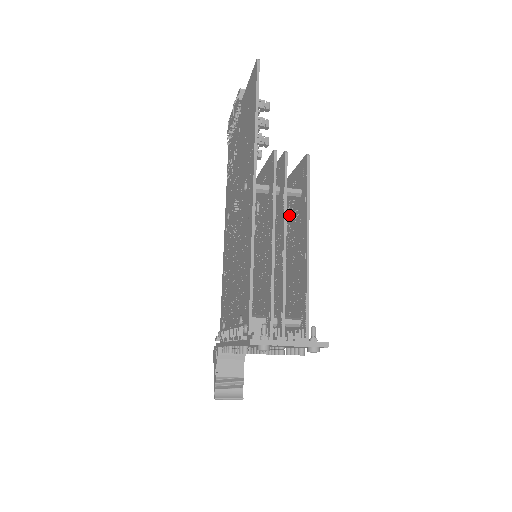
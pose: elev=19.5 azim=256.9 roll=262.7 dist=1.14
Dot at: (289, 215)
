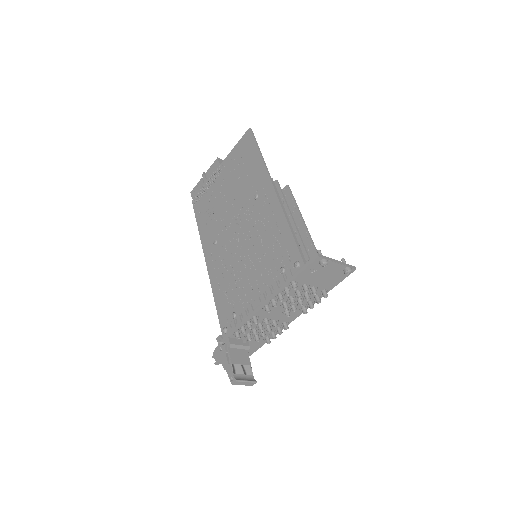
Dot at: occluded
